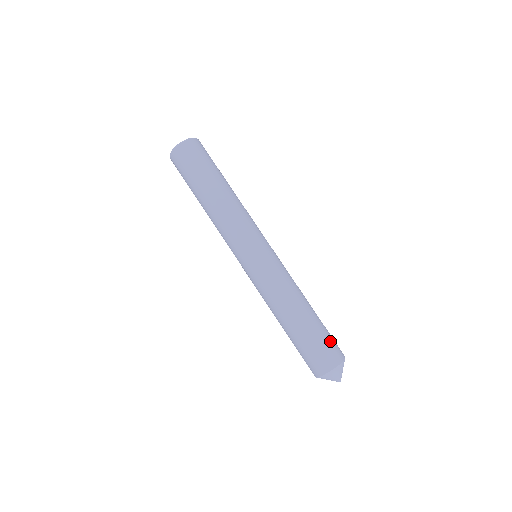
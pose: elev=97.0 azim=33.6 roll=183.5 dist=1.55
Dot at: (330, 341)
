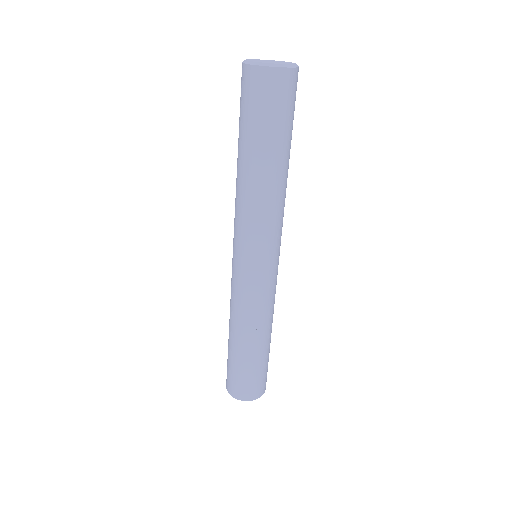
Dot at: occluded
